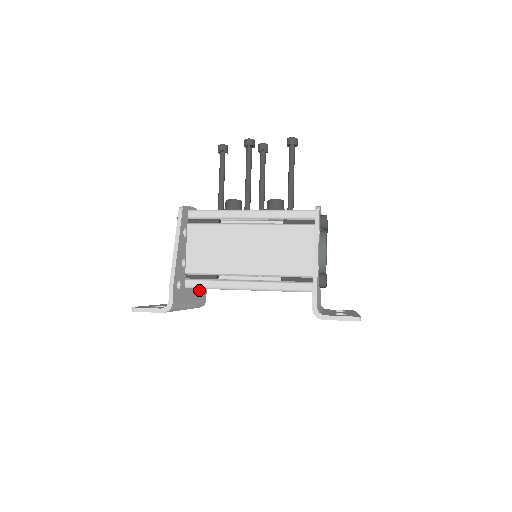
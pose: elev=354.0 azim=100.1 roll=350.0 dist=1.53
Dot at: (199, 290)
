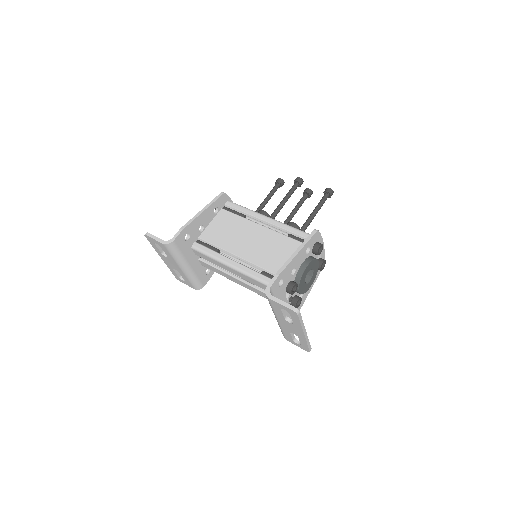
Dot at: (202, 269)
